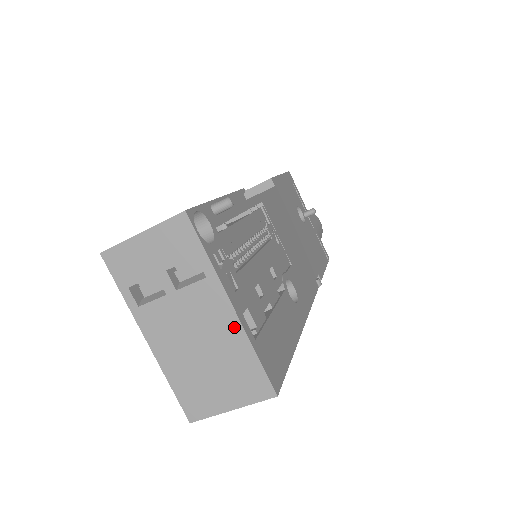
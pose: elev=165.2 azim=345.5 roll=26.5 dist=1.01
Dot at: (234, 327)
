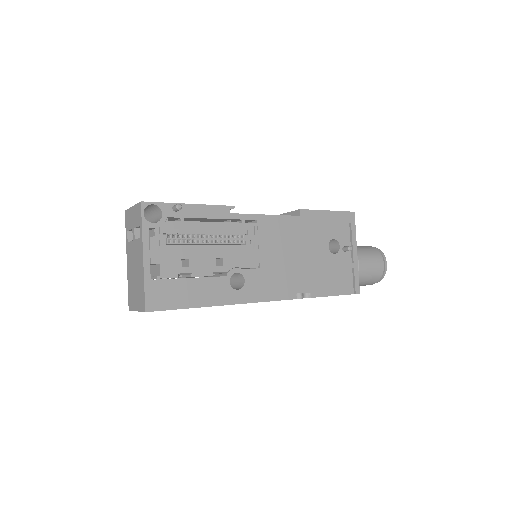
Dot at: (142, 267)
